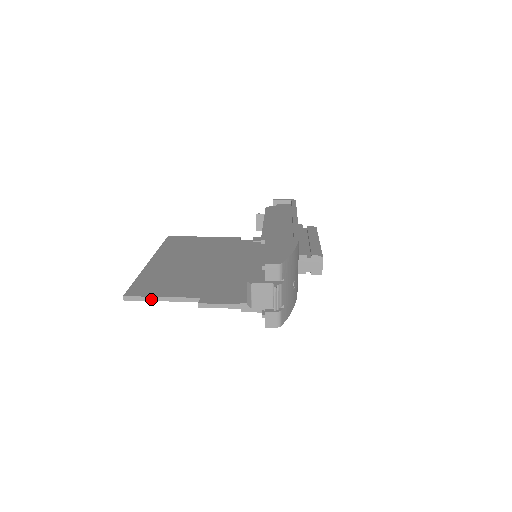
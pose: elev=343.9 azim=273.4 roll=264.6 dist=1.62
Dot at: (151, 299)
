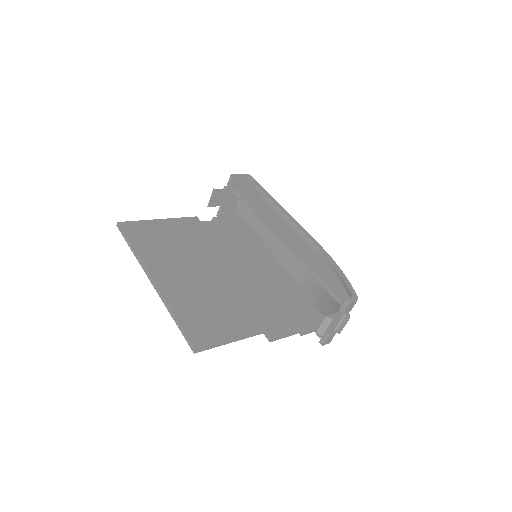
Dot at: (222, 344)
